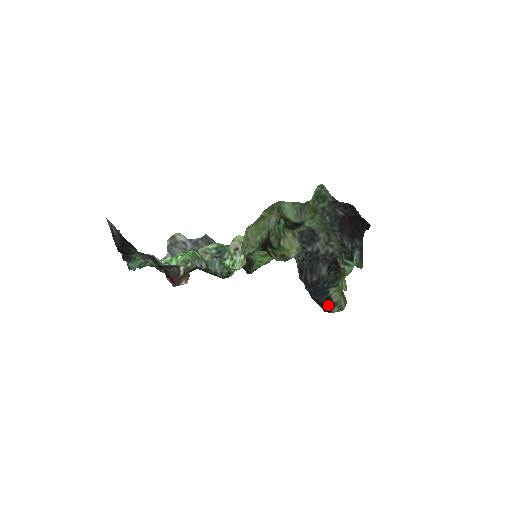
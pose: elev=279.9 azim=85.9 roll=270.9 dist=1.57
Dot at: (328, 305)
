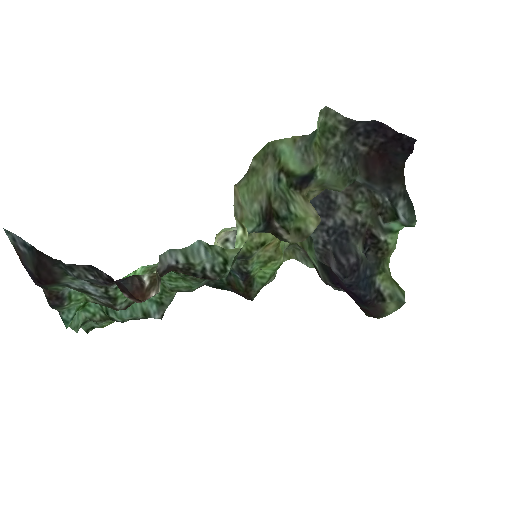
Dot at: (380, 303)
